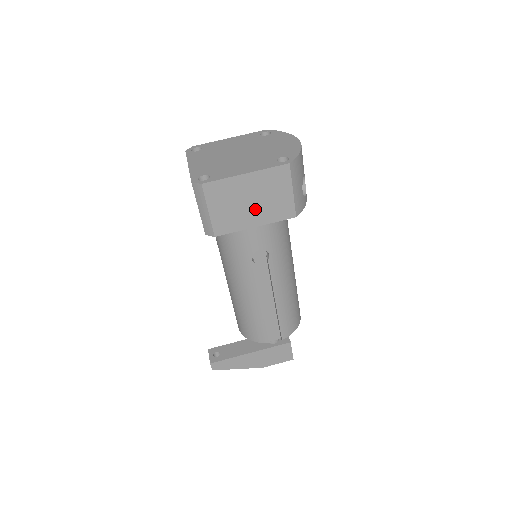
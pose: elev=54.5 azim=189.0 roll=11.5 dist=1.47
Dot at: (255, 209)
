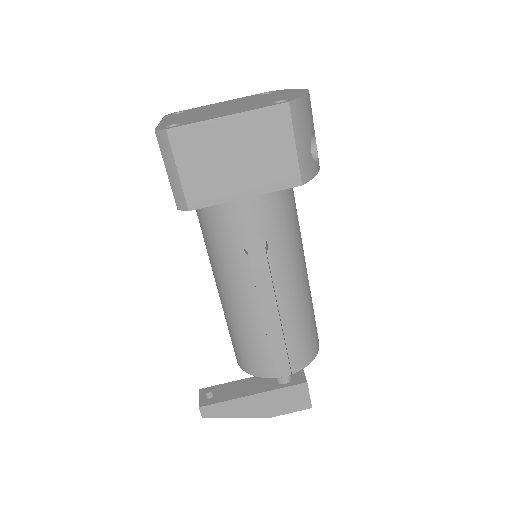
Dot at: (243, 171)
